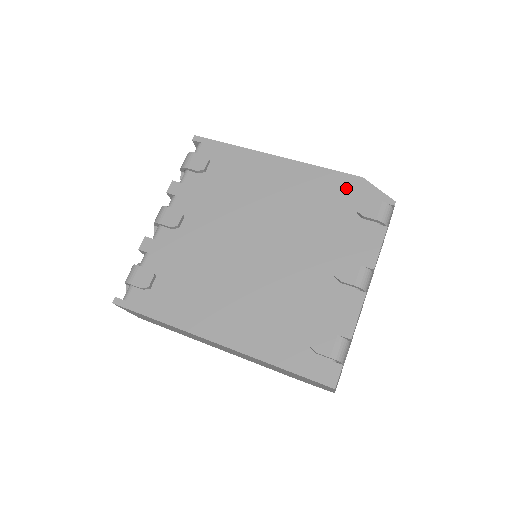
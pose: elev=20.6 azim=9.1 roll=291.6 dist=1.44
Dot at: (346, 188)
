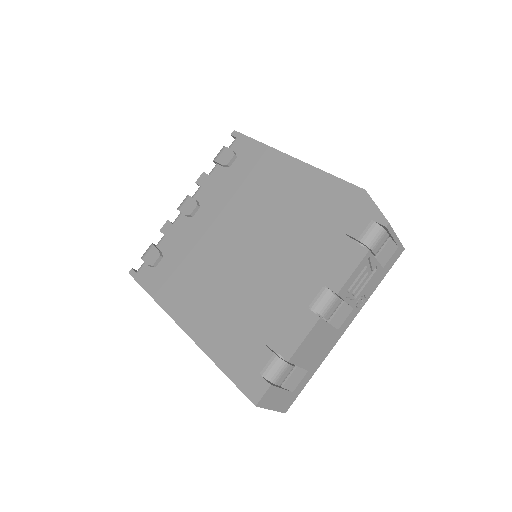
Dot at: (344, 200)
